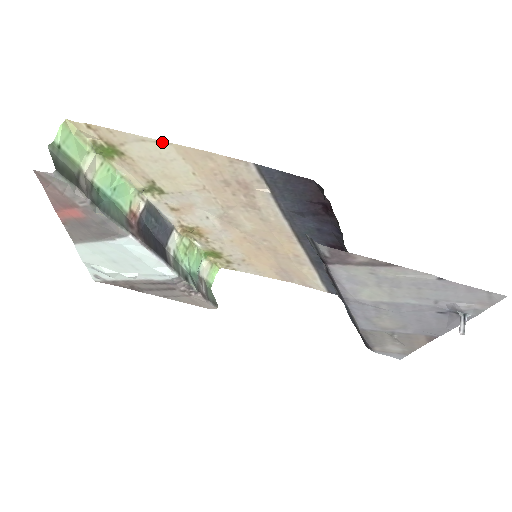
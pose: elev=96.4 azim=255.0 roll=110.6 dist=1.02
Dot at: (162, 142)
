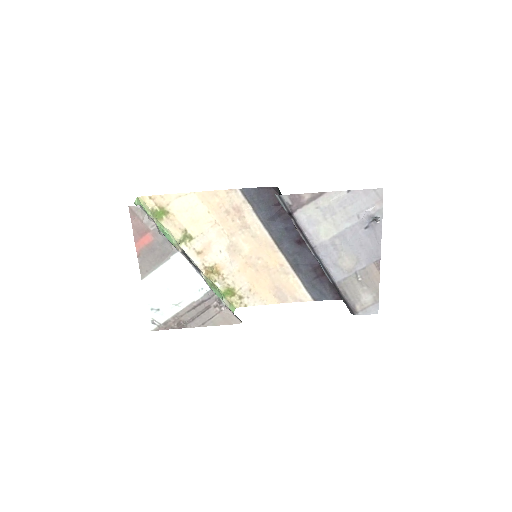
Dot at: (190, 193)
